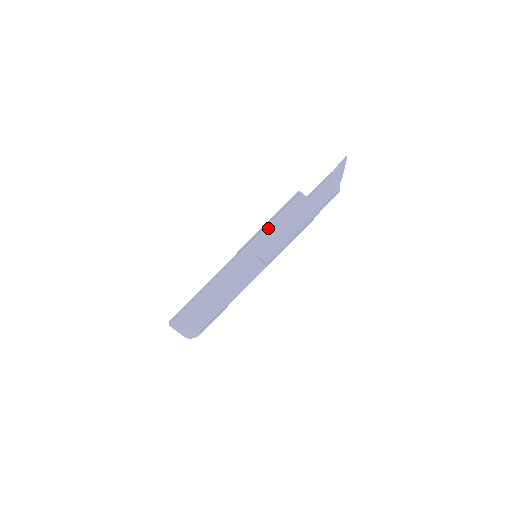
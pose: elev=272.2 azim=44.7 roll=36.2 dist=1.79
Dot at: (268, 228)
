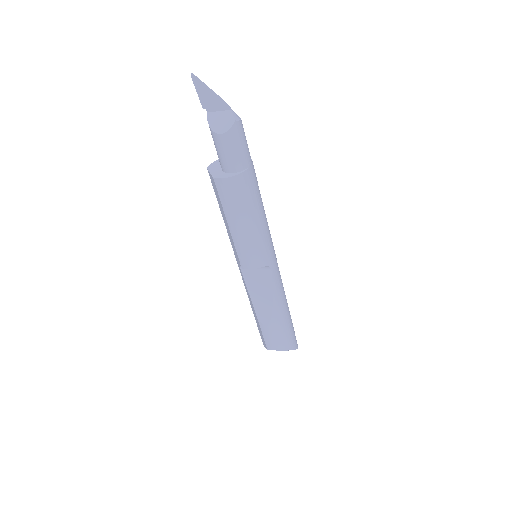
Dot at: occluded
